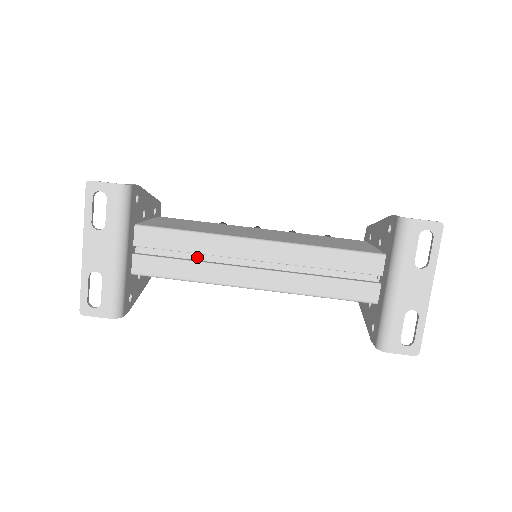
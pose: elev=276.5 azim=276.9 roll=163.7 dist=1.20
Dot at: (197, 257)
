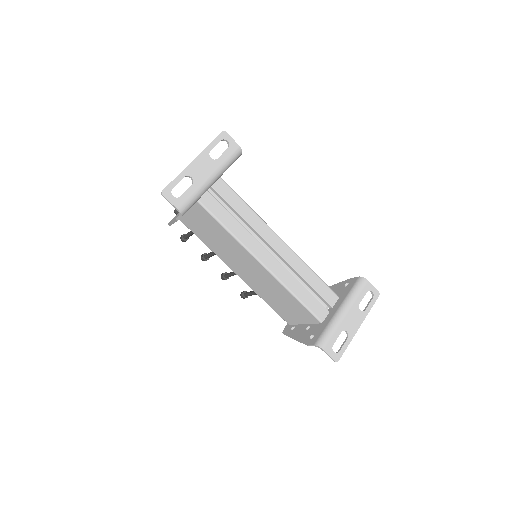
Dot at: occluded
